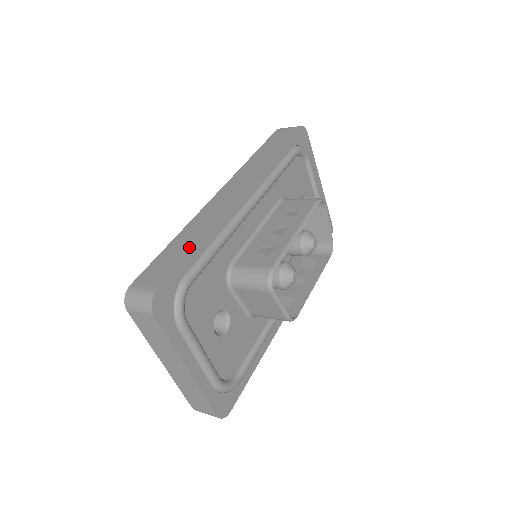
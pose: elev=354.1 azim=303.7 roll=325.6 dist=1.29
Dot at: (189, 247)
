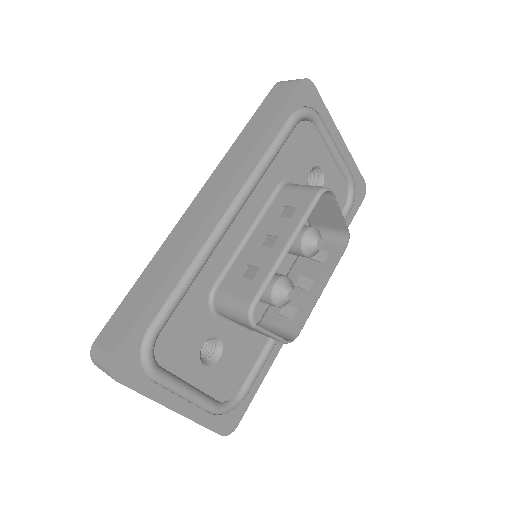
Dot at: (151, 292)
